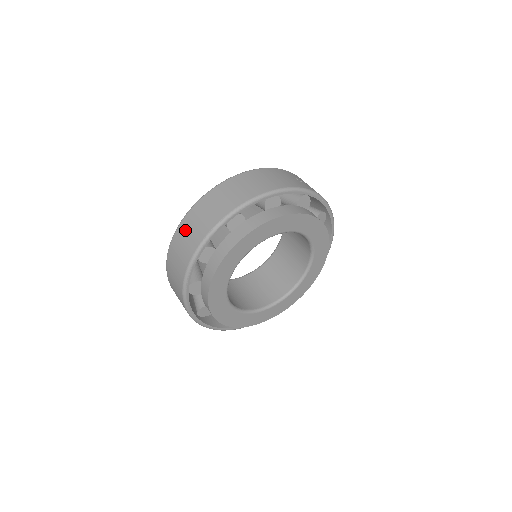
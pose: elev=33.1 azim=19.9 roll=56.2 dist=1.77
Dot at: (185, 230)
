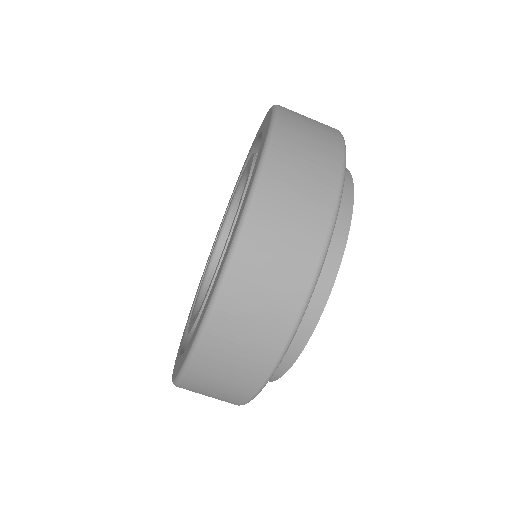
Dot at: (259, 261)
